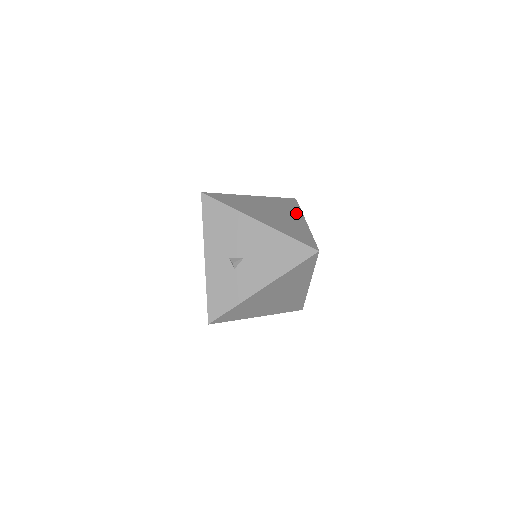
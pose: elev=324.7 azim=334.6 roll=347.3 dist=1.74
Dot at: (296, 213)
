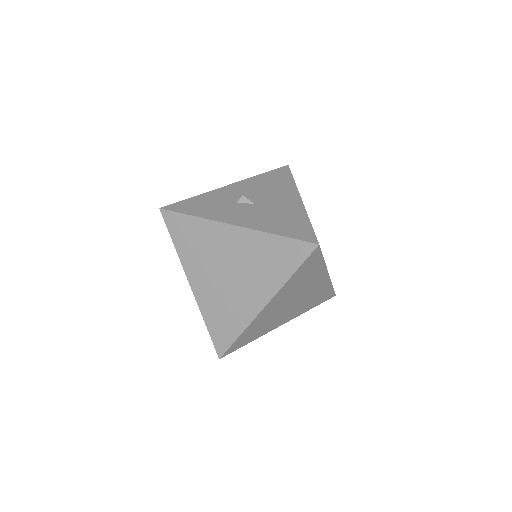
Dot at: occluded
